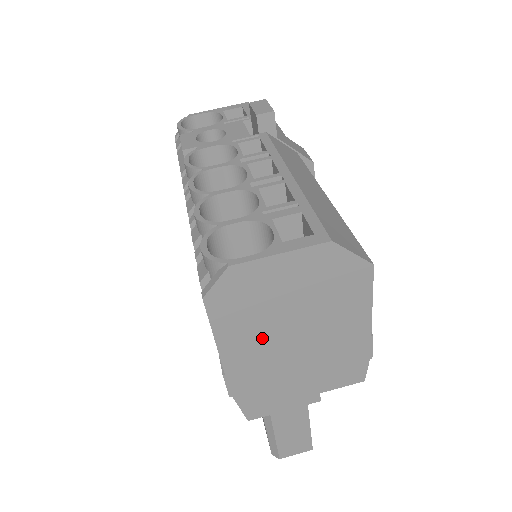
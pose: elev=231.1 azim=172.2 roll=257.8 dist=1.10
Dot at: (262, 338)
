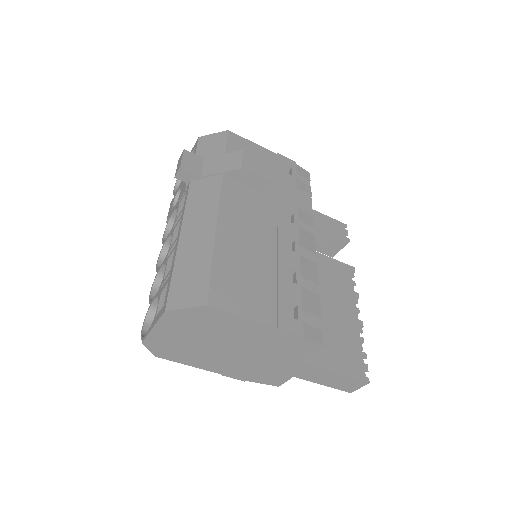
Dot at: (212, 356)
